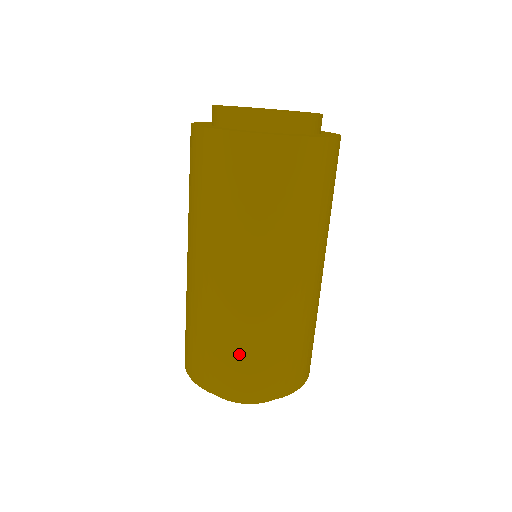
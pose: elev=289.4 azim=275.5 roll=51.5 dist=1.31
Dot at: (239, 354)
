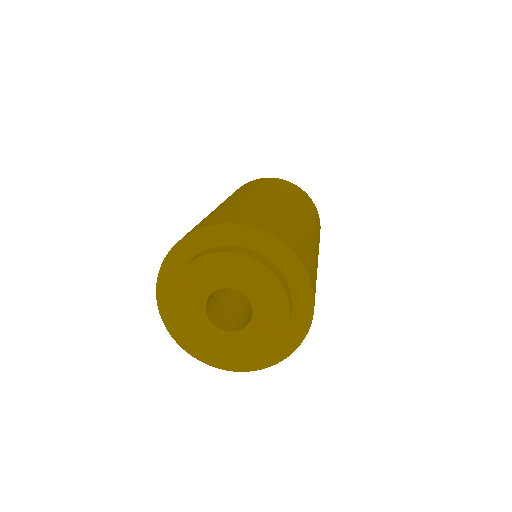
Dot at: (241, 210)
